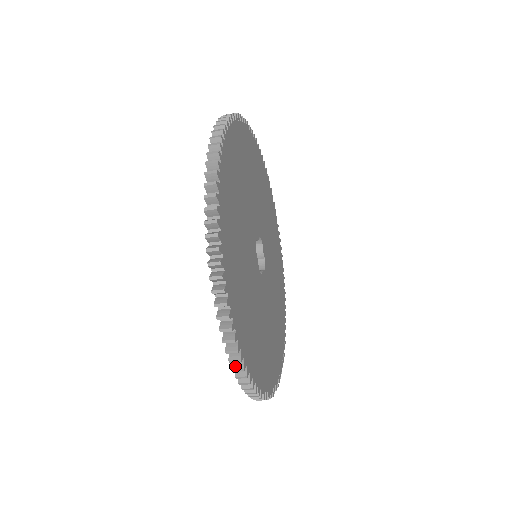
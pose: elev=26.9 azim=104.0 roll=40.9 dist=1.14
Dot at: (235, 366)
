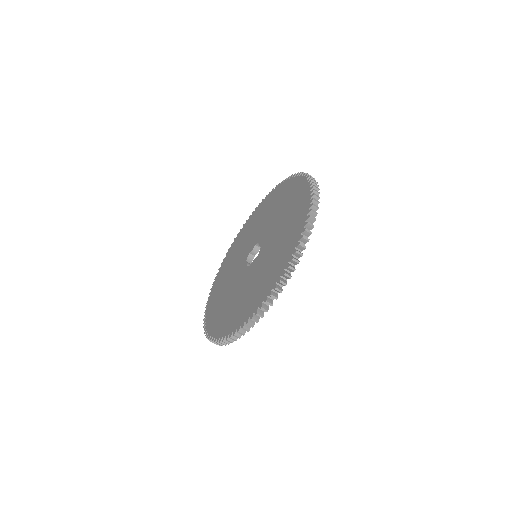
Dot at: (314, 199)
